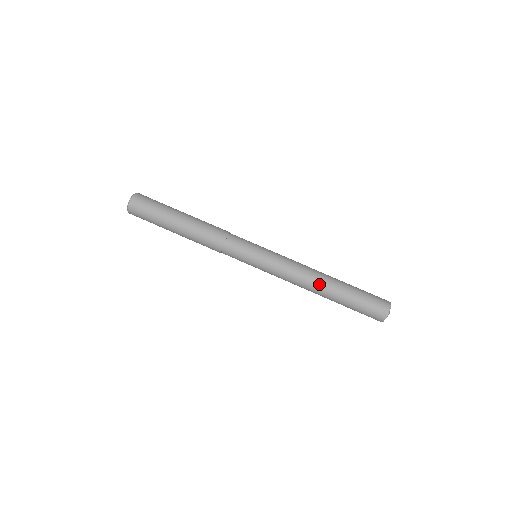
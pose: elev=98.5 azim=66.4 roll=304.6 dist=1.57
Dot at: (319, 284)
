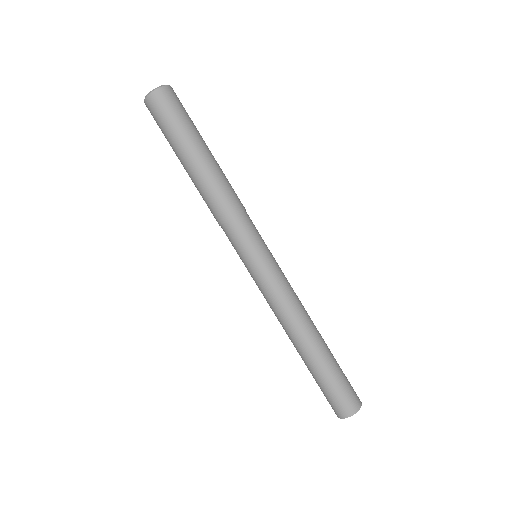
Dot at: (312, 330)
